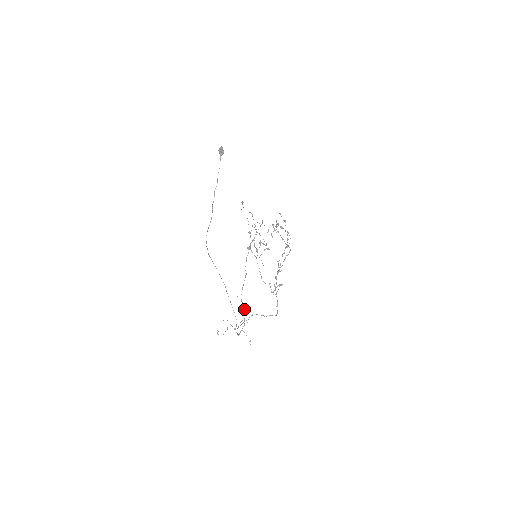
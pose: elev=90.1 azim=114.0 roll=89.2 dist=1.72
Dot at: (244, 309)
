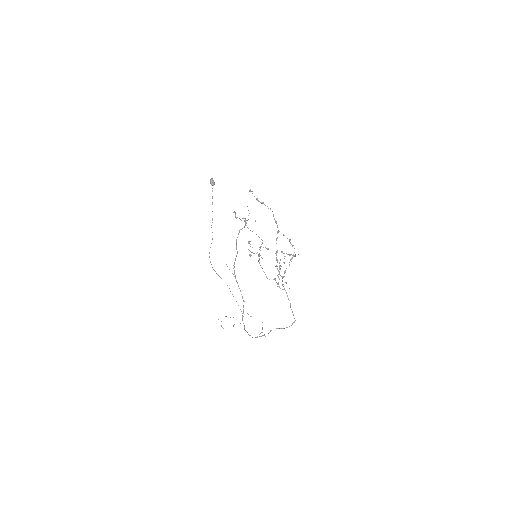
Dot at: occluded
